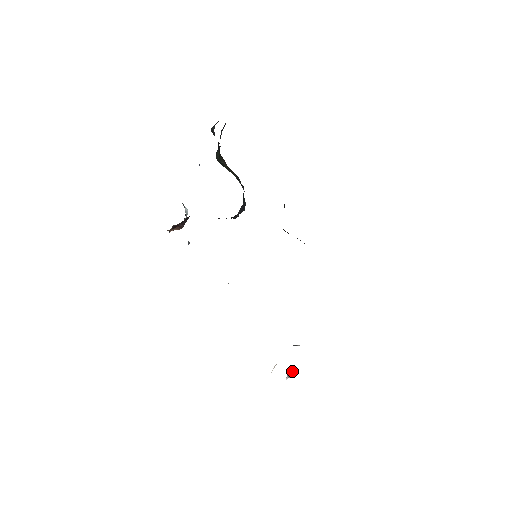
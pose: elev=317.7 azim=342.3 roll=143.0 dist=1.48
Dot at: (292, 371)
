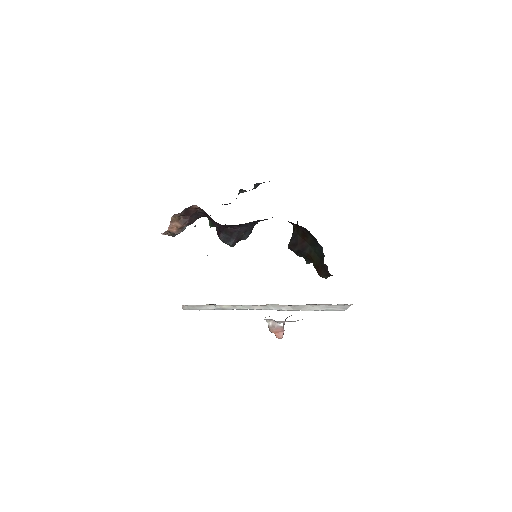
Dot at: (281, 333)
